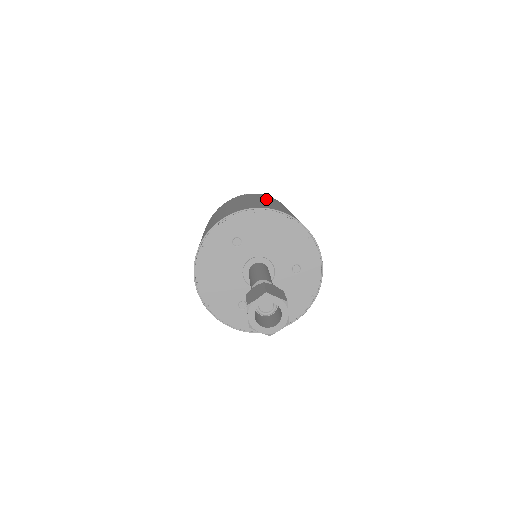
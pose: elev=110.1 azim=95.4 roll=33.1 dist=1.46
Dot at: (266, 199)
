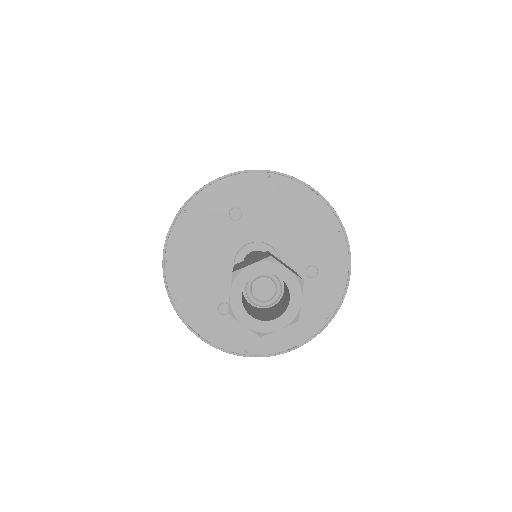
Dot at: occluded
